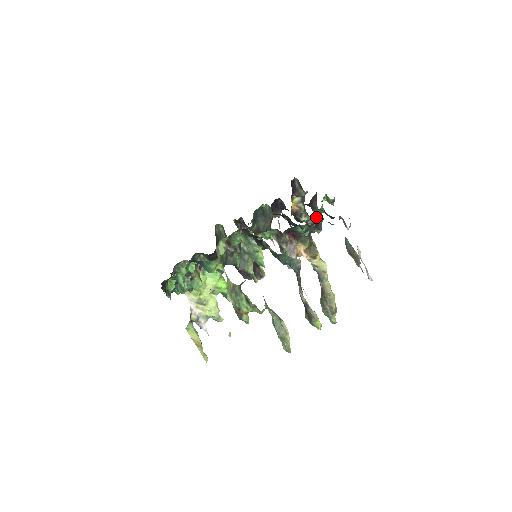
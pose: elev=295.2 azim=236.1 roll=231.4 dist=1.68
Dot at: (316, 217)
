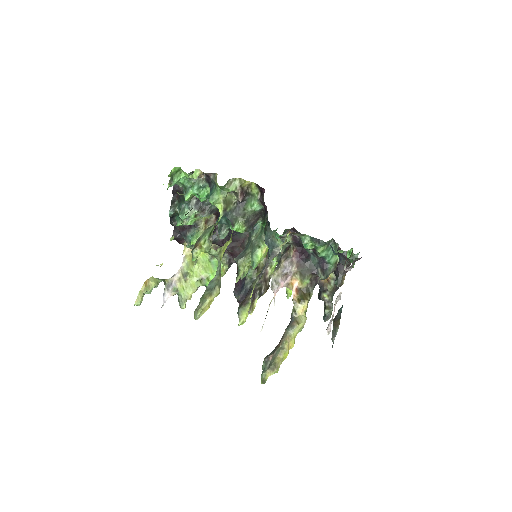
Dot at: (328, 249)
